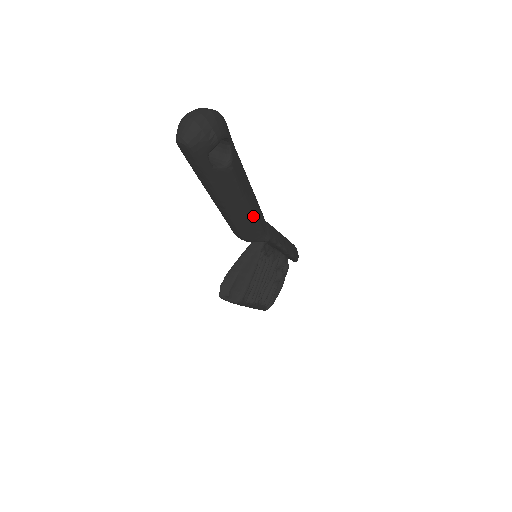
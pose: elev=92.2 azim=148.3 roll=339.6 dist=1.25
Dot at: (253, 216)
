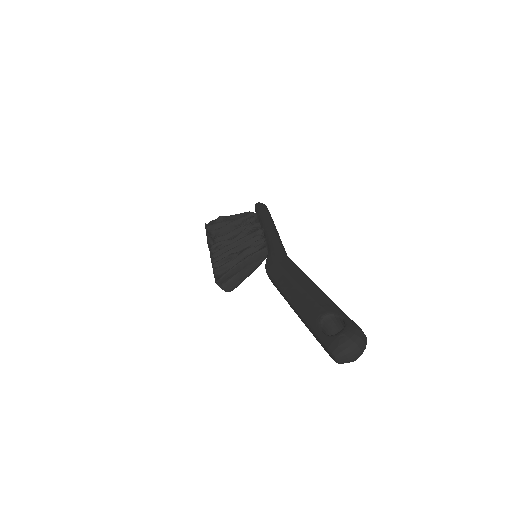
Dot at: occluded
